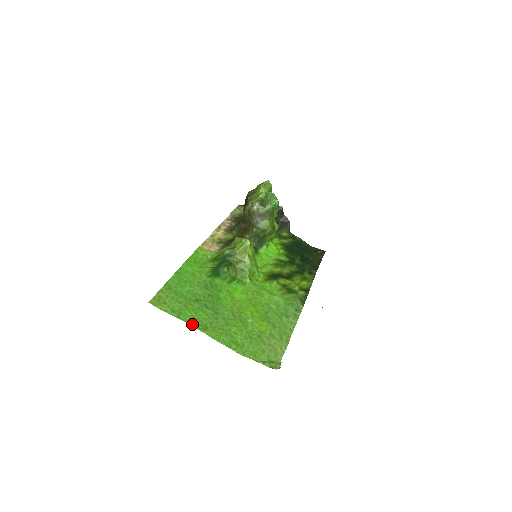
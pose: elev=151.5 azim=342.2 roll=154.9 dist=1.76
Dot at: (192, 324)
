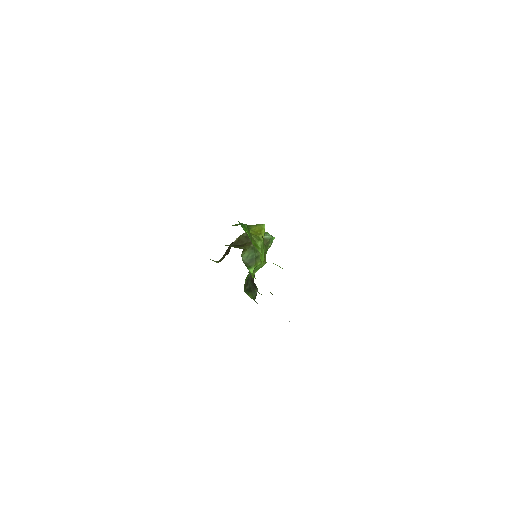
Dot at: occluded
